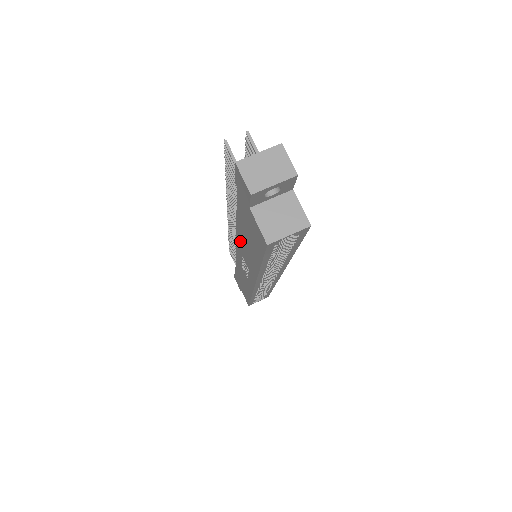
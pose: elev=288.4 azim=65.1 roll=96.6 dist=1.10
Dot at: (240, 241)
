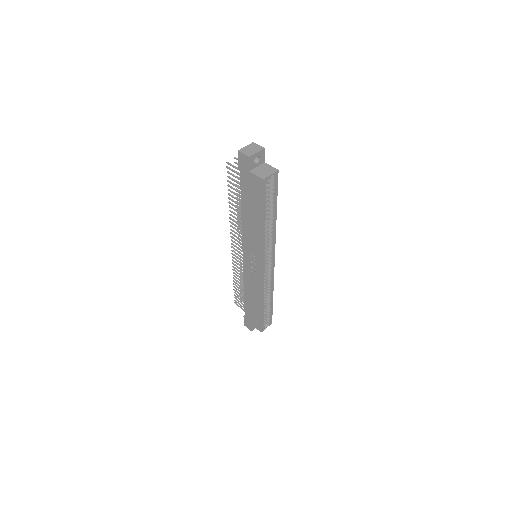
Dot at: (246, 232)
